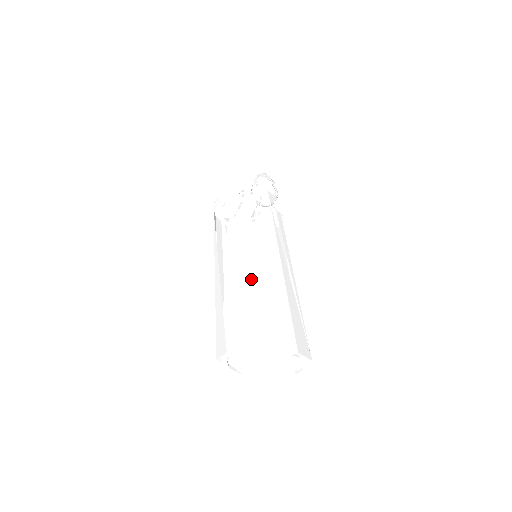
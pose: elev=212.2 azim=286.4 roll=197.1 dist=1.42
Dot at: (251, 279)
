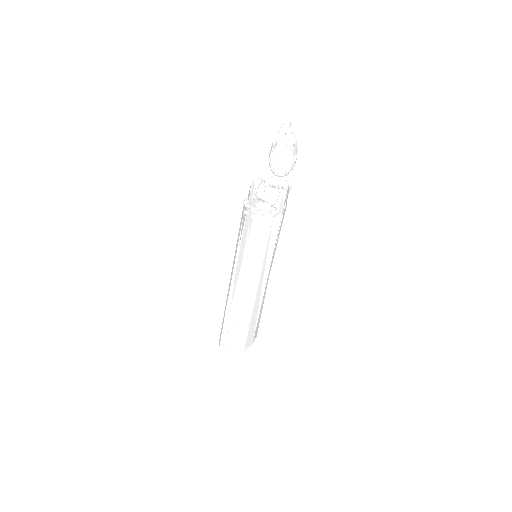
Dot at: (257, 305)
